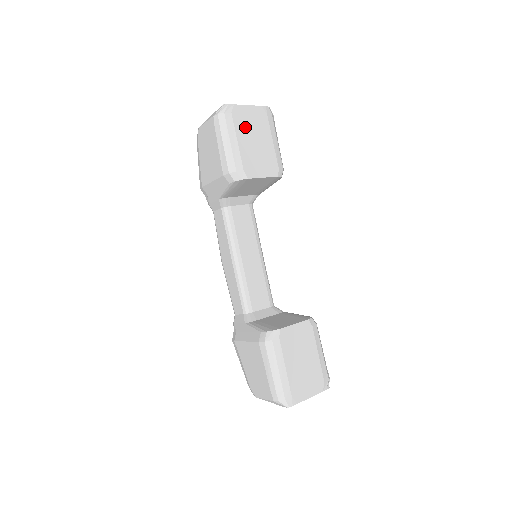
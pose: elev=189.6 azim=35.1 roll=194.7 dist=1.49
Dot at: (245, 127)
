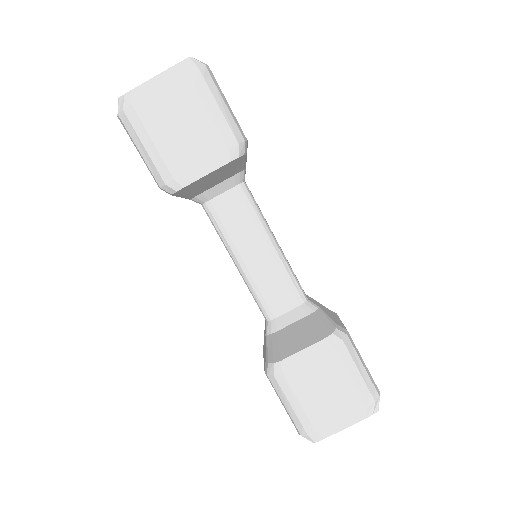
Dot at: (158, 114)
